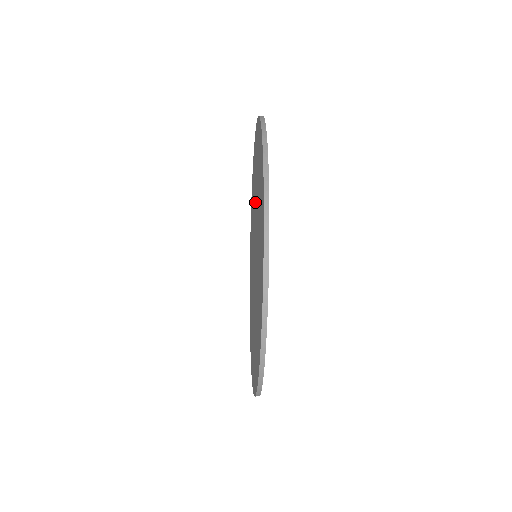
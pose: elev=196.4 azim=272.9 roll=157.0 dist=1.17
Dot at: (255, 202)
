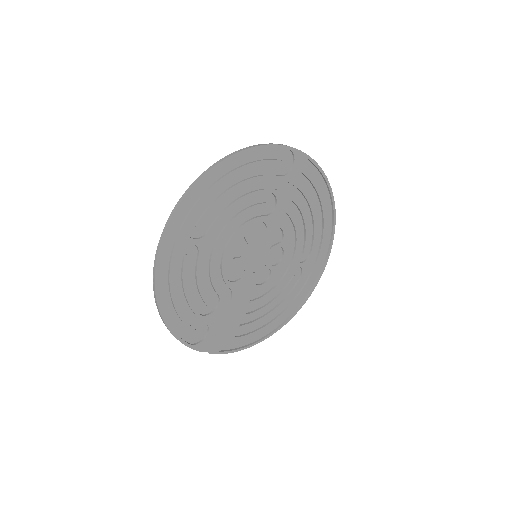
Dot at: (276, 216)
